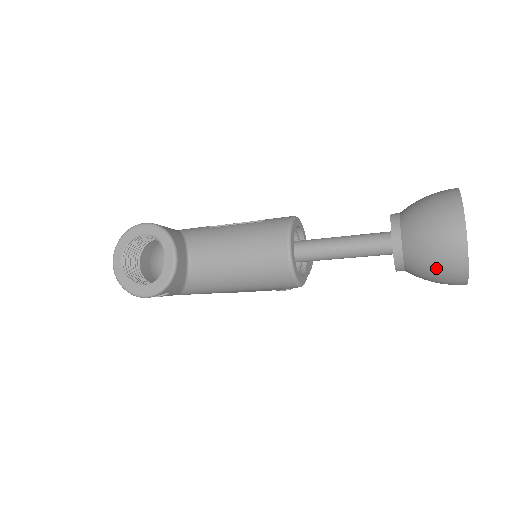
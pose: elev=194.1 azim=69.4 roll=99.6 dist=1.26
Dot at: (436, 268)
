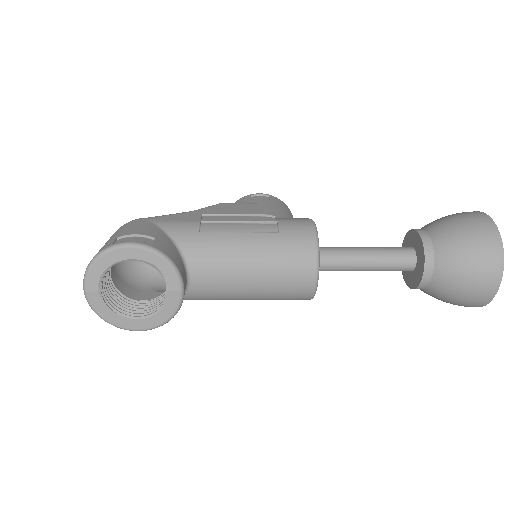
Dot at: (457, 301)
